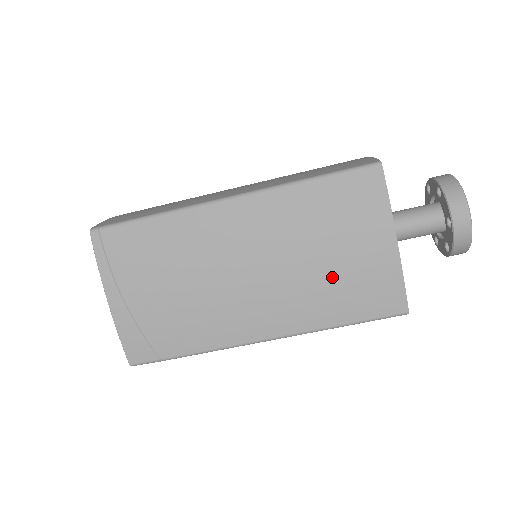
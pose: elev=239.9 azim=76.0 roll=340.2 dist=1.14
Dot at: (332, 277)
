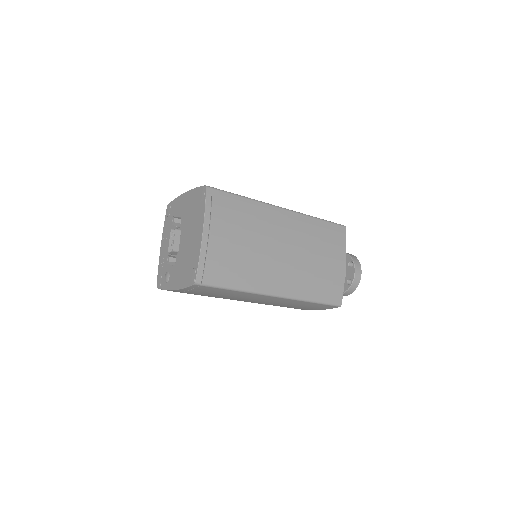
Dot at: occluded
